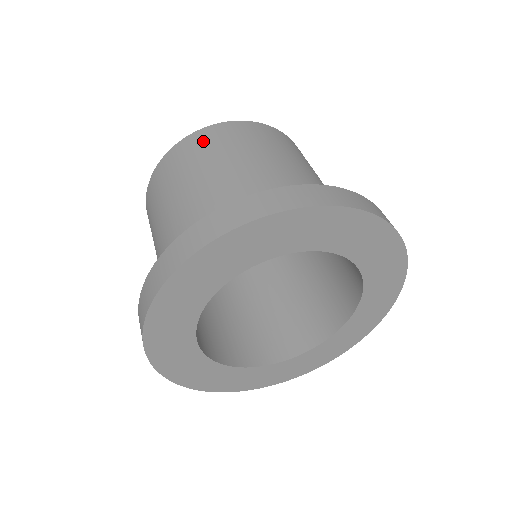
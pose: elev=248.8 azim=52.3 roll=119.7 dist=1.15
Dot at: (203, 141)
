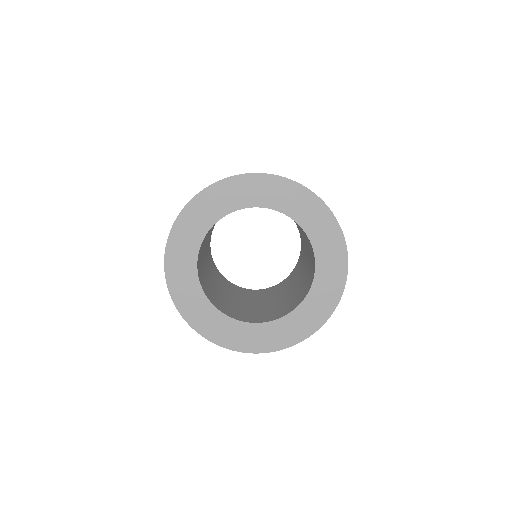
Dot at: occluded
